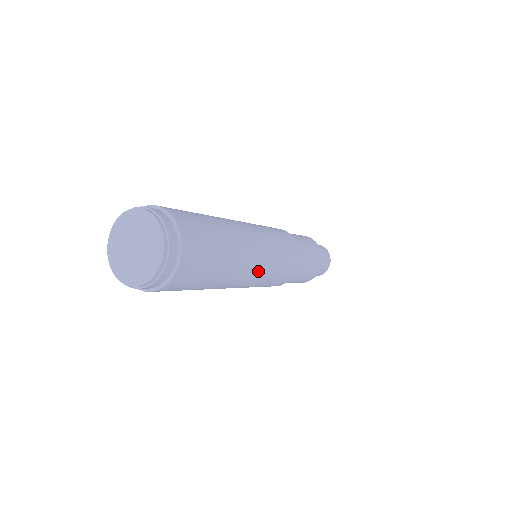
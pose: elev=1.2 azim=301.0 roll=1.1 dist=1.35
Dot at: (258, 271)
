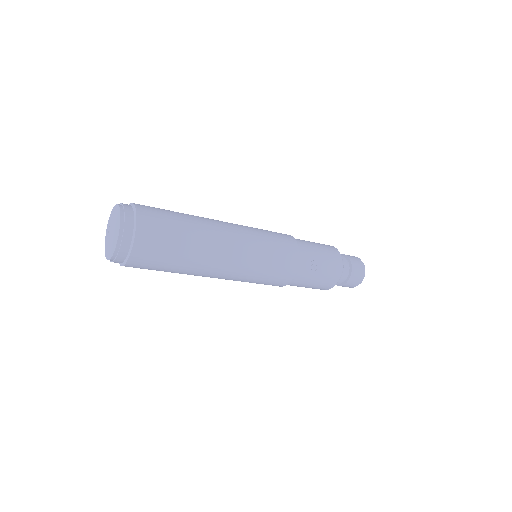
Dot at: (233, 269)
